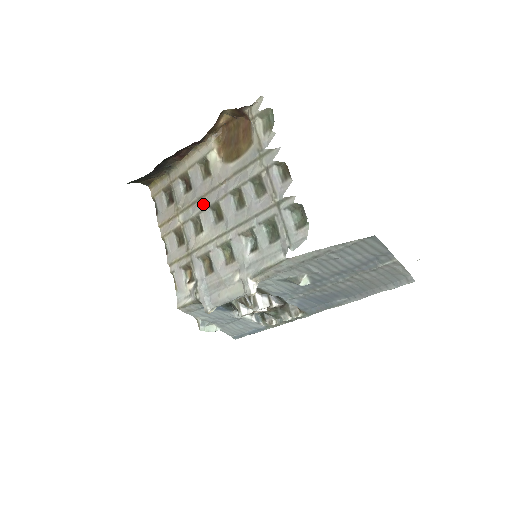
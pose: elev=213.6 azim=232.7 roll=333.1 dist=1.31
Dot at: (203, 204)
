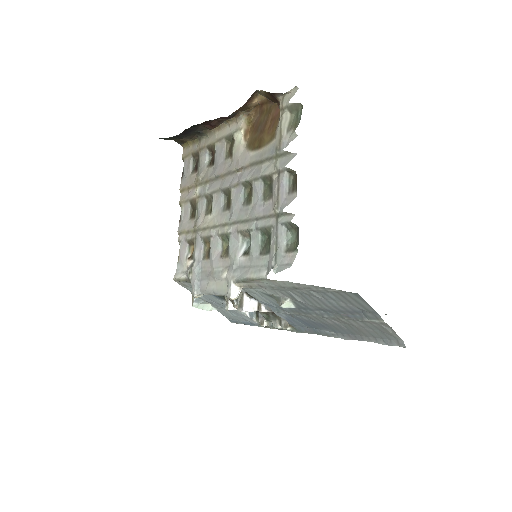
Dot at: (218, 185)
